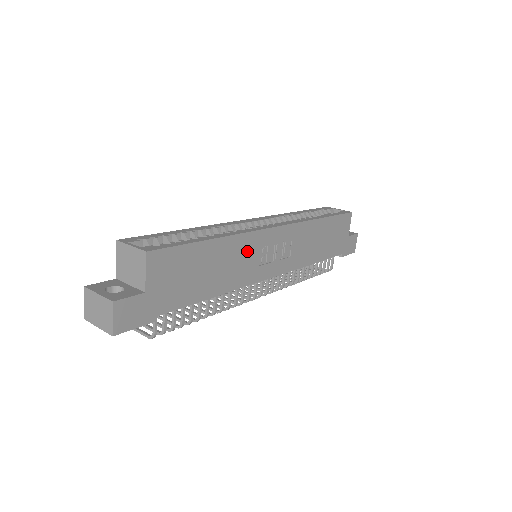
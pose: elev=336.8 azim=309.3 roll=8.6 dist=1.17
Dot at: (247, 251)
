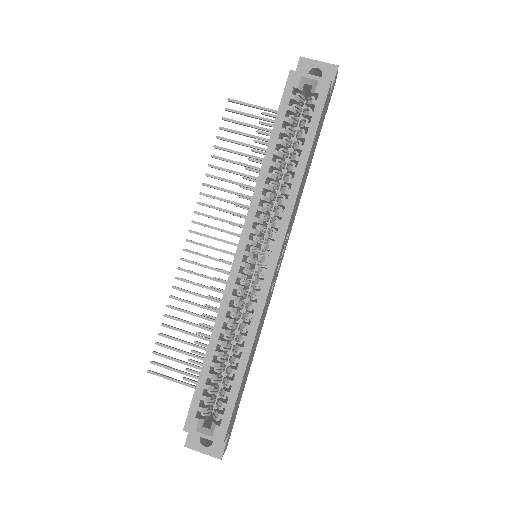
Dot at: (264, 311)
